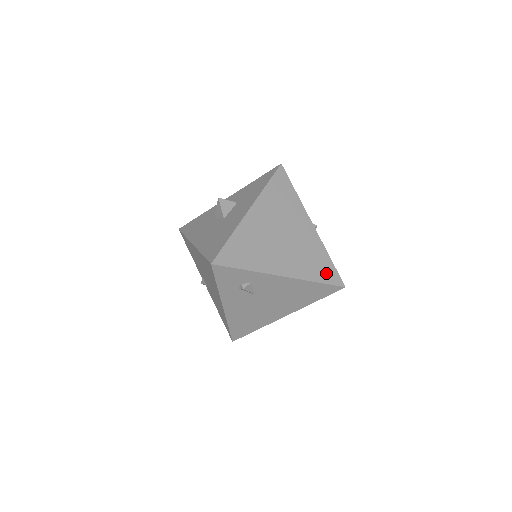
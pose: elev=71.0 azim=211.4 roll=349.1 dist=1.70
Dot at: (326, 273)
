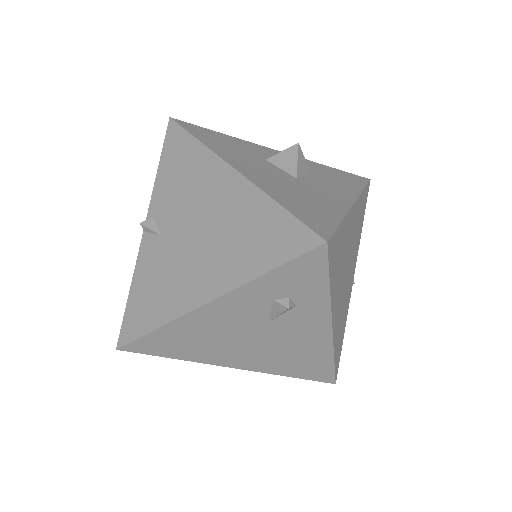
Dot at: (339, 353)
